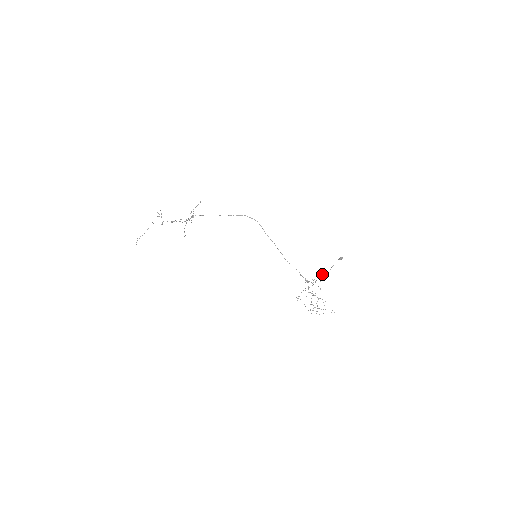
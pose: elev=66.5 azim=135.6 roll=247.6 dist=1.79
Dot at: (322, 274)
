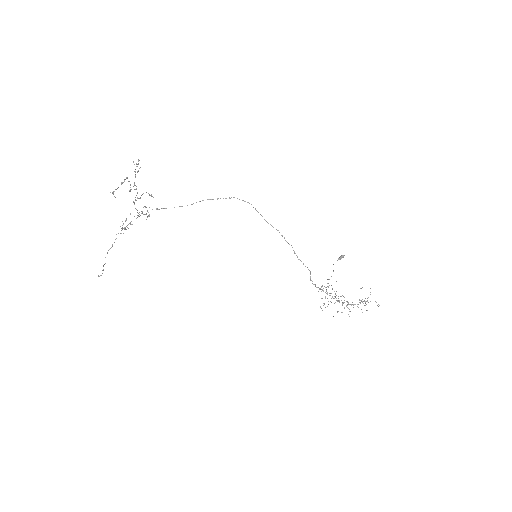
Dot at: (329, 279)
